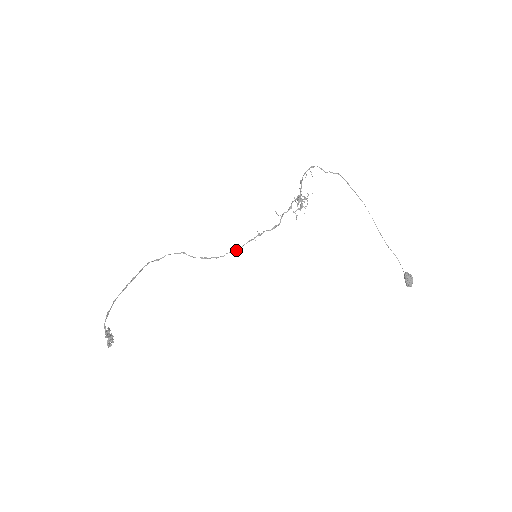
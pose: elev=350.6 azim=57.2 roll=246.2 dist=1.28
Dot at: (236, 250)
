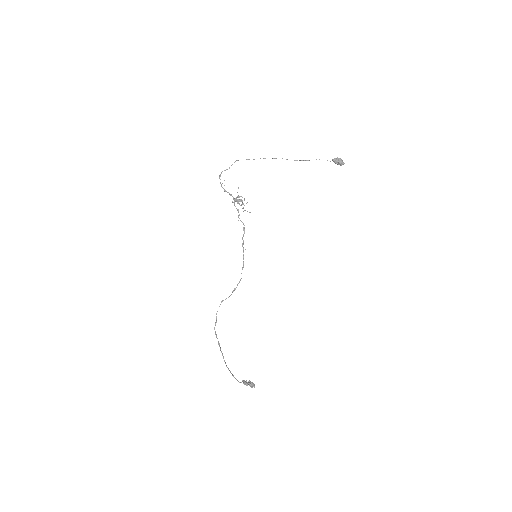
Dot at: (243, 266)
